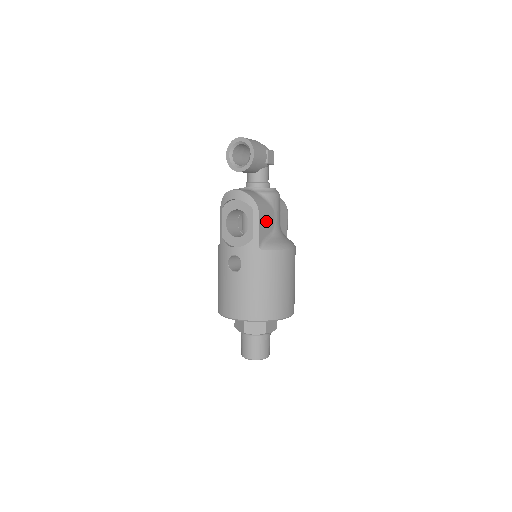
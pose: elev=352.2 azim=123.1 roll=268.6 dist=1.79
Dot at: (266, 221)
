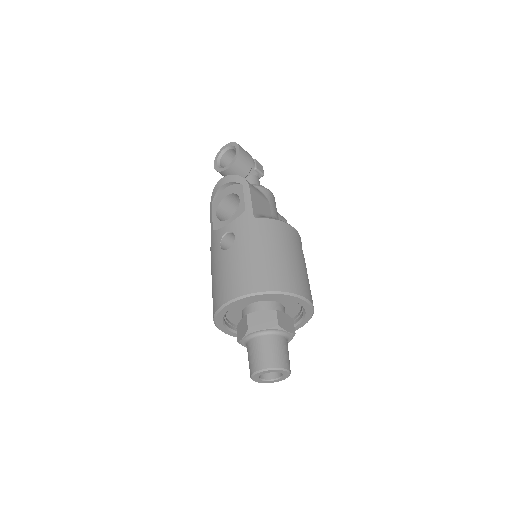
Dot at: (260, 202)
